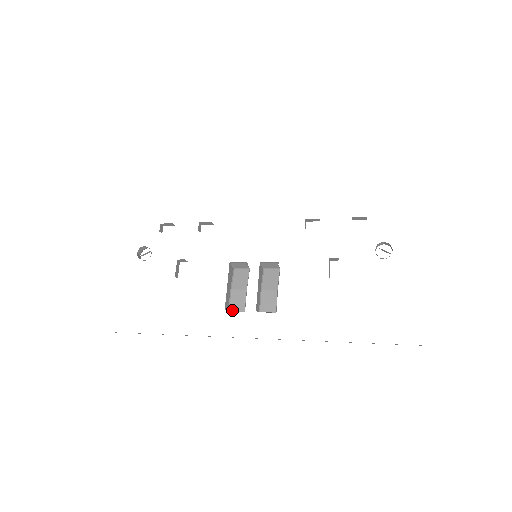
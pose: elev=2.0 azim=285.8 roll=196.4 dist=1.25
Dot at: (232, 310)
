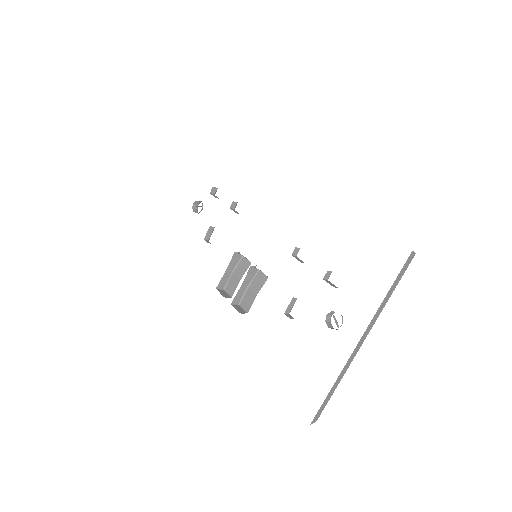
Dot at: (226, 290)
